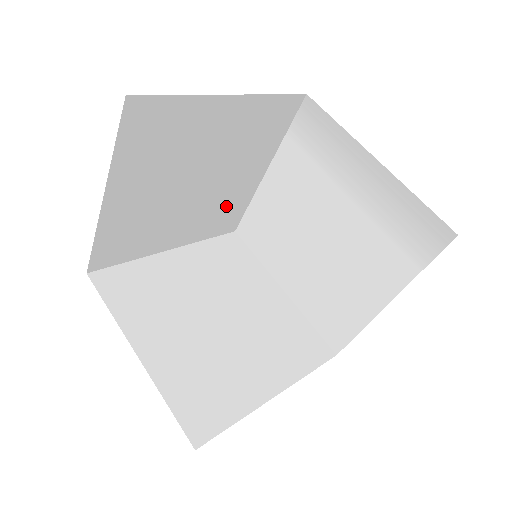
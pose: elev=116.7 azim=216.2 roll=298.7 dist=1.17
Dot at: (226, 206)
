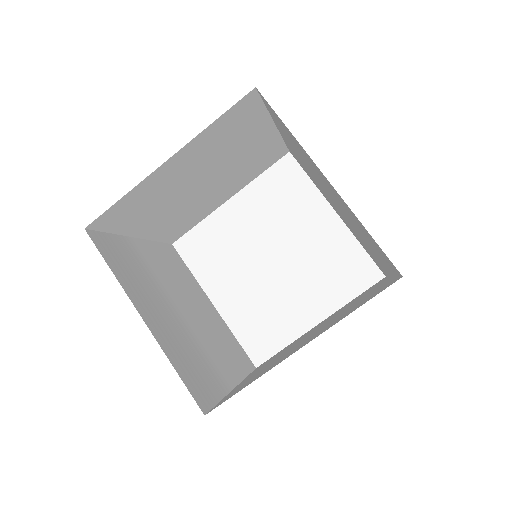
Dot at: (256, 160)
